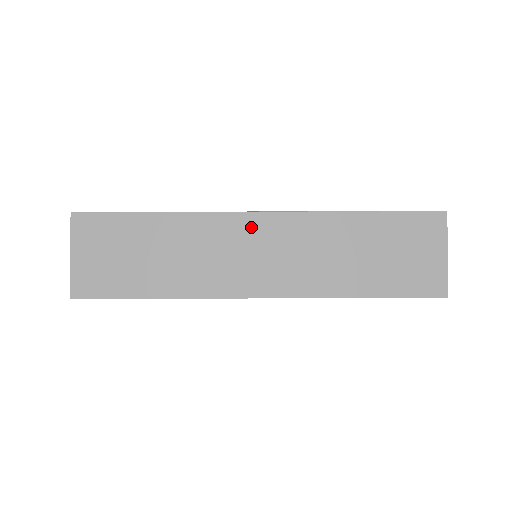
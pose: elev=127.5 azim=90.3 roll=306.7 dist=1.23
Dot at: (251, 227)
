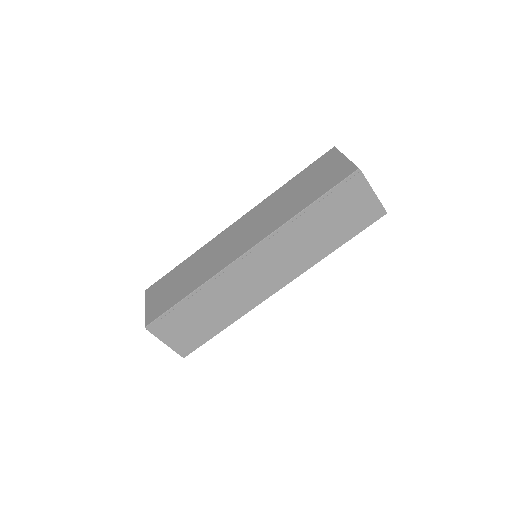
Dot at: (248, 263)
